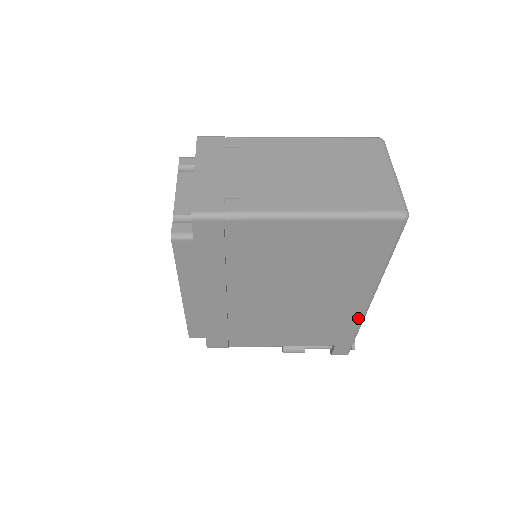
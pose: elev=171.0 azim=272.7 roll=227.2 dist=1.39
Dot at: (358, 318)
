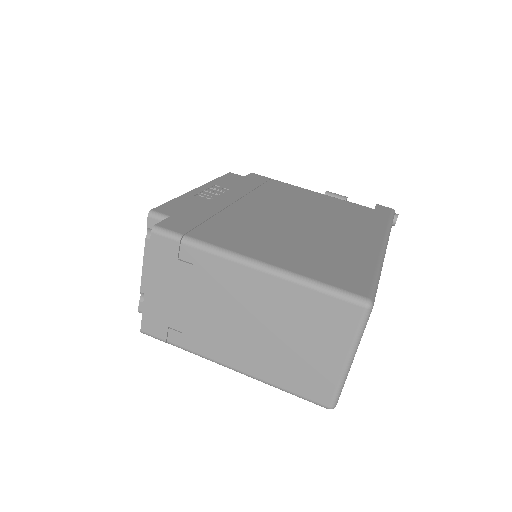
Dot at: occluded
